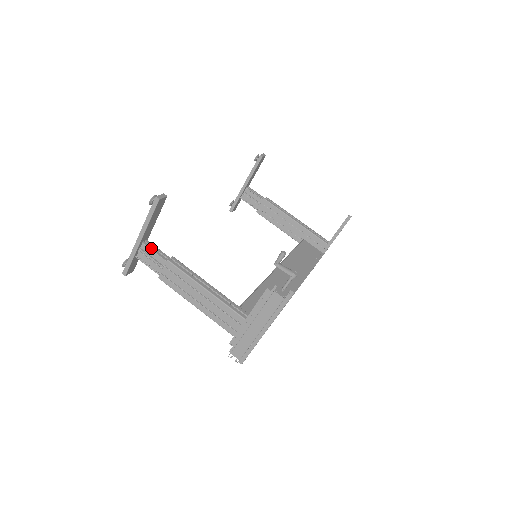
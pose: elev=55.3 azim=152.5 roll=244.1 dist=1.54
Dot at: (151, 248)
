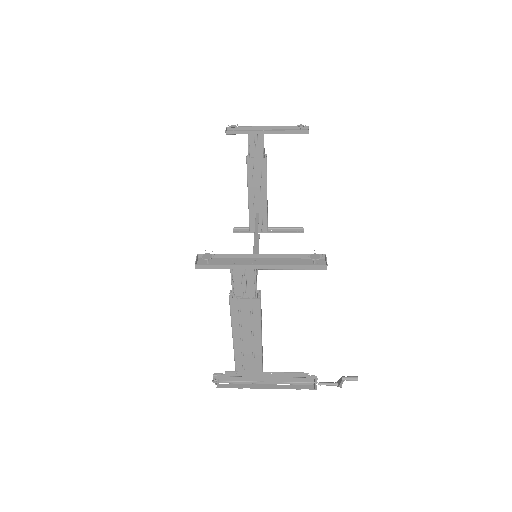
Dot at: occluded
